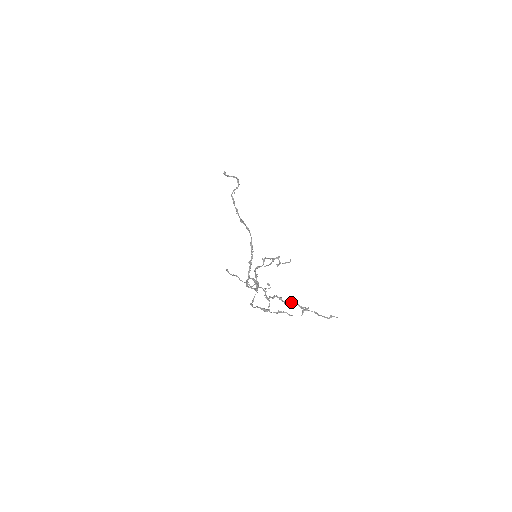
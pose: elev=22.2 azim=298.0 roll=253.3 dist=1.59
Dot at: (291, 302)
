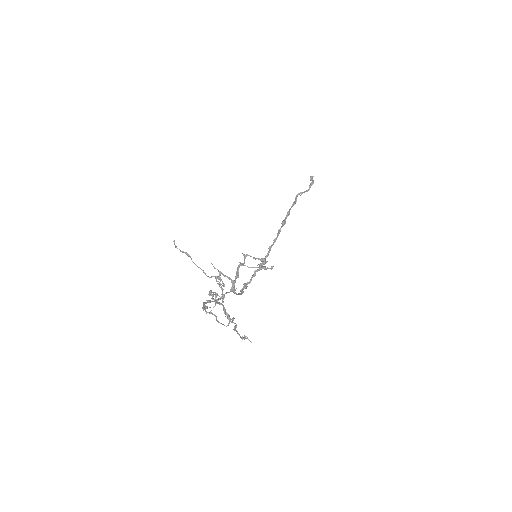
Dot at: (220, 303)
